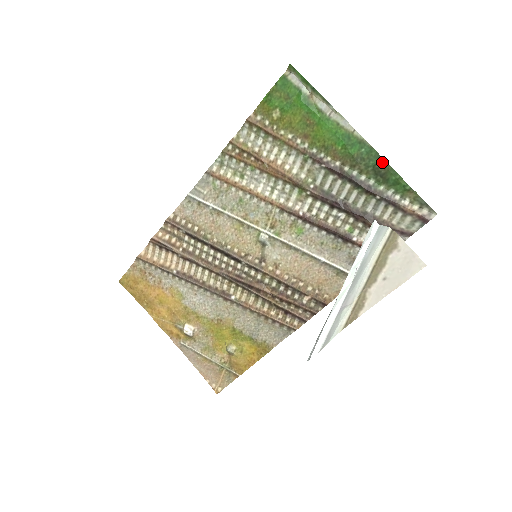
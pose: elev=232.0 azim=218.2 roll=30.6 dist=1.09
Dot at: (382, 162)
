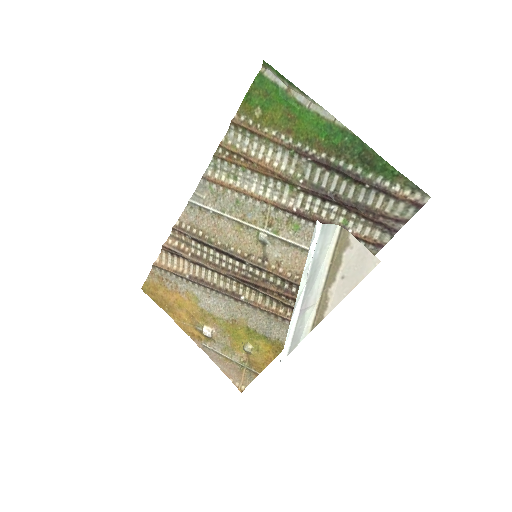
Dot at: (367, 149)
